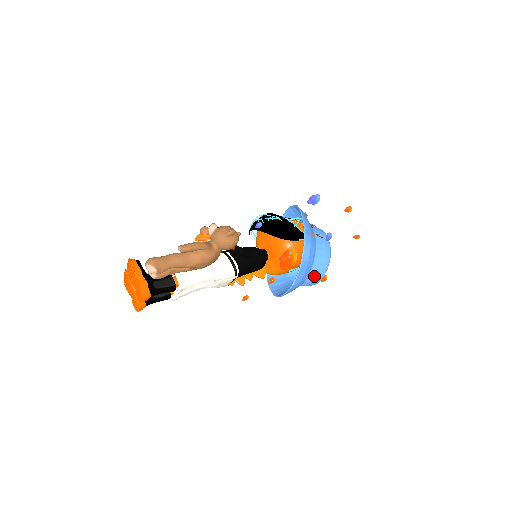
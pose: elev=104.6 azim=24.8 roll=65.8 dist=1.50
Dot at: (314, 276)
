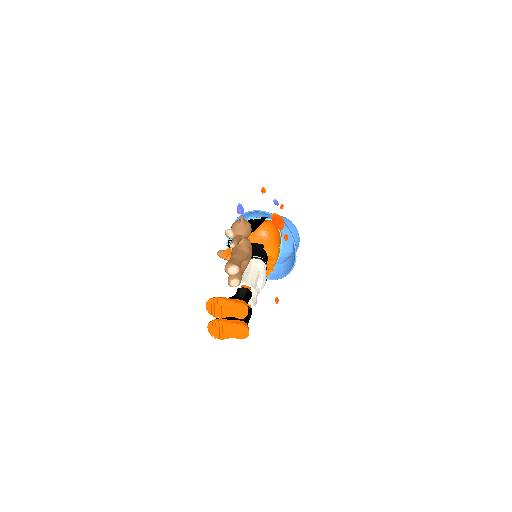
Dot at: (294, 234)
